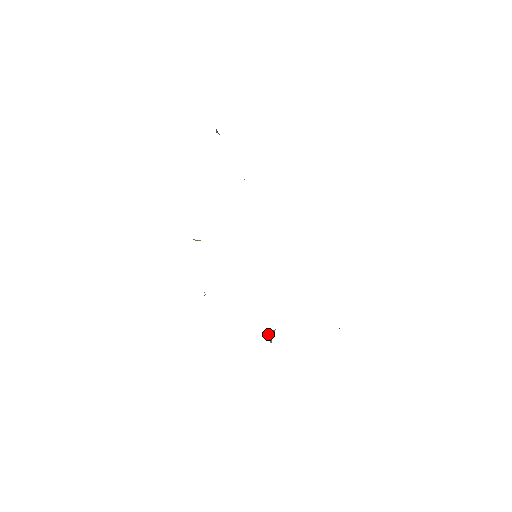
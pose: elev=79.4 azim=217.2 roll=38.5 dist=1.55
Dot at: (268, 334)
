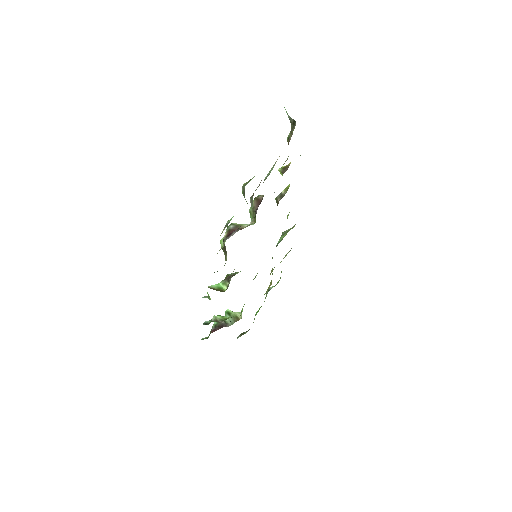
Dot at: (227, 313)
